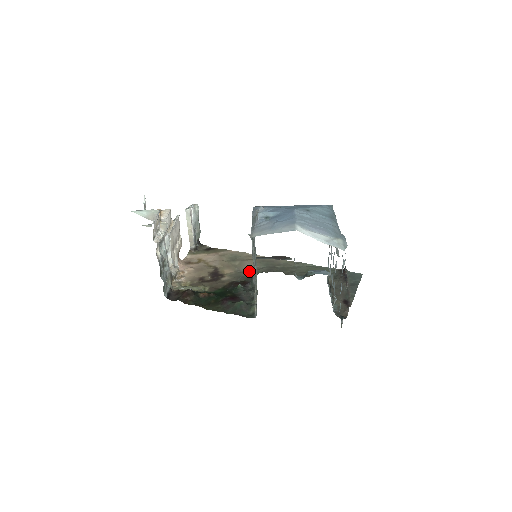
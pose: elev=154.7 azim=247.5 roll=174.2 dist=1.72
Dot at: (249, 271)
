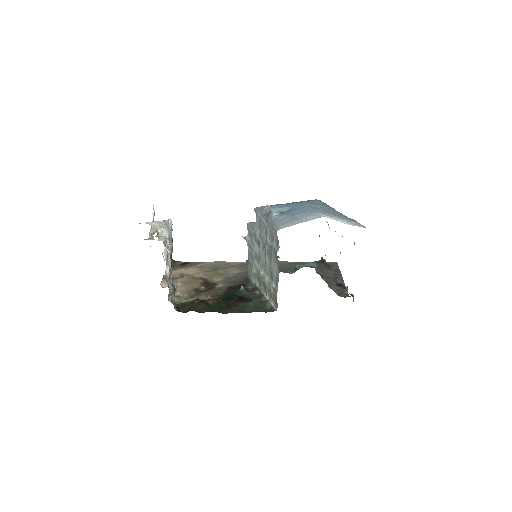
Dot at: (238, 276)
